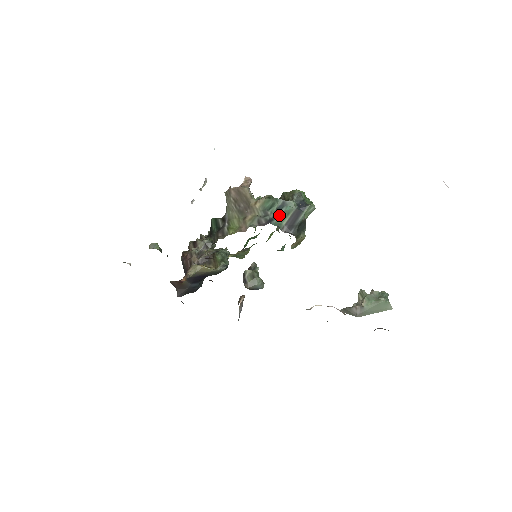
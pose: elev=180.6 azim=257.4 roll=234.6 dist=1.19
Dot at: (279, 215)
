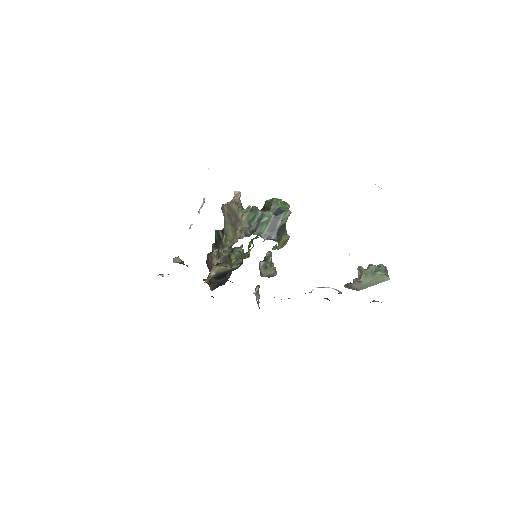
Dot at: (260, 225)
